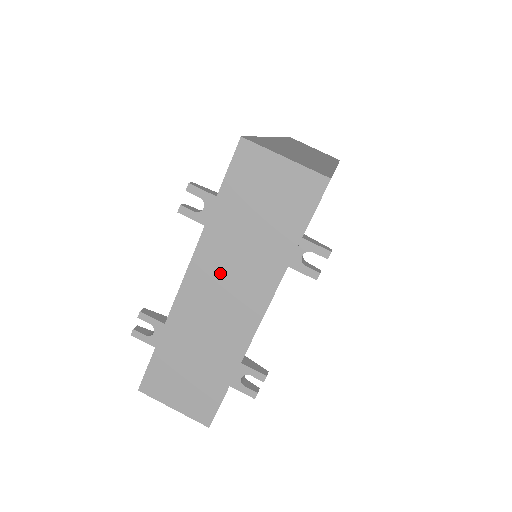
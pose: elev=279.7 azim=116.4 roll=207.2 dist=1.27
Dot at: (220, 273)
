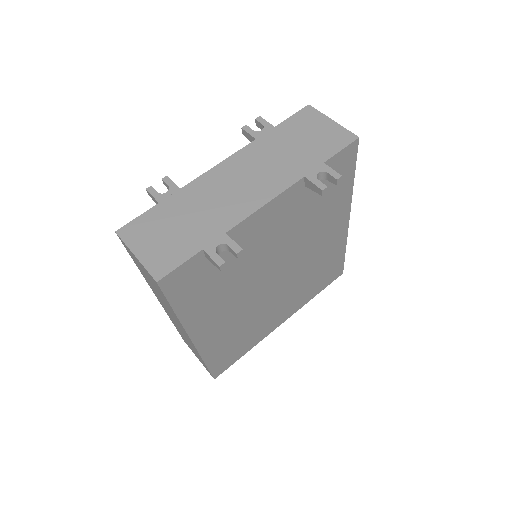
Dot at: (249, 168)
